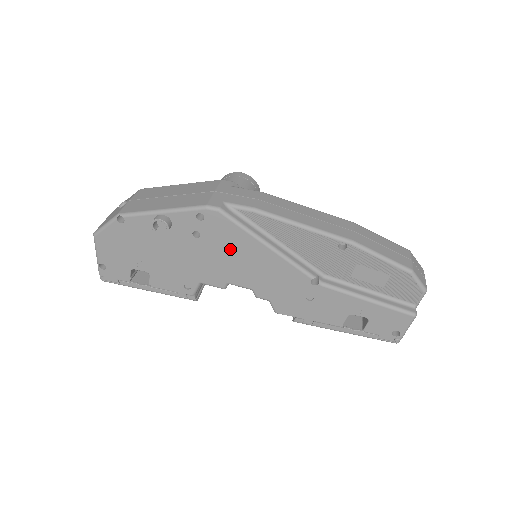
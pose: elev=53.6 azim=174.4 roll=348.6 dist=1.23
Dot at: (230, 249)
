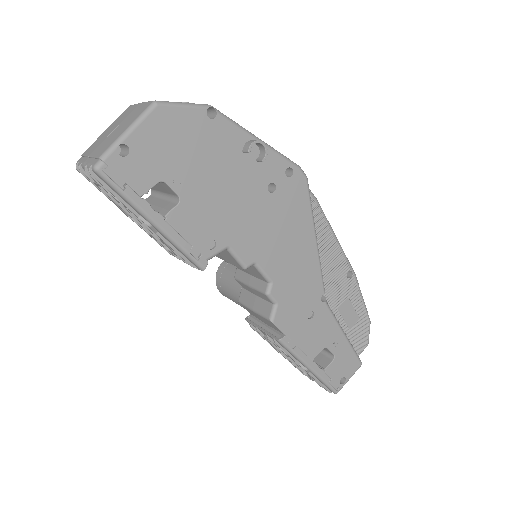
Dot at: (287, 223)
